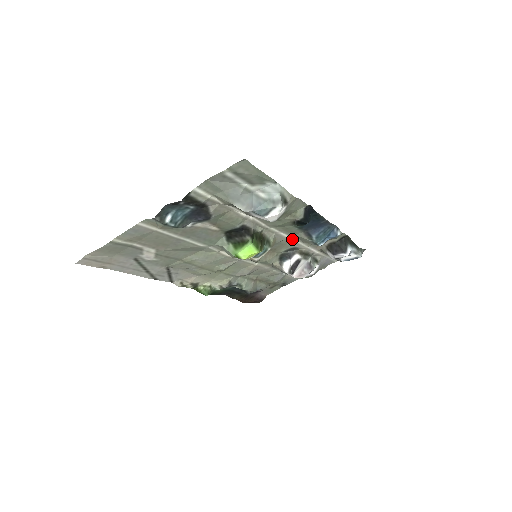
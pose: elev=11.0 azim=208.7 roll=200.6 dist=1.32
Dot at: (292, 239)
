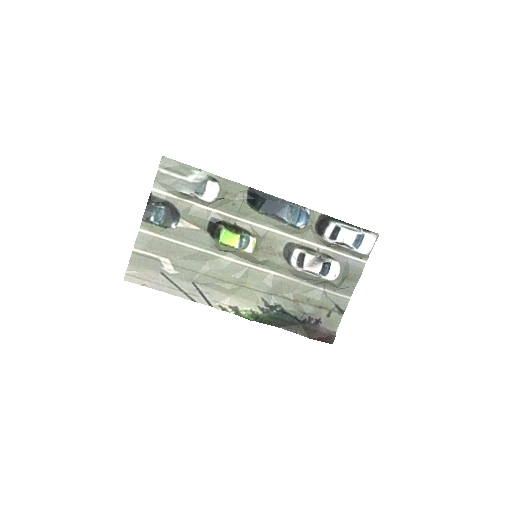
Dot at: (276, 232)
